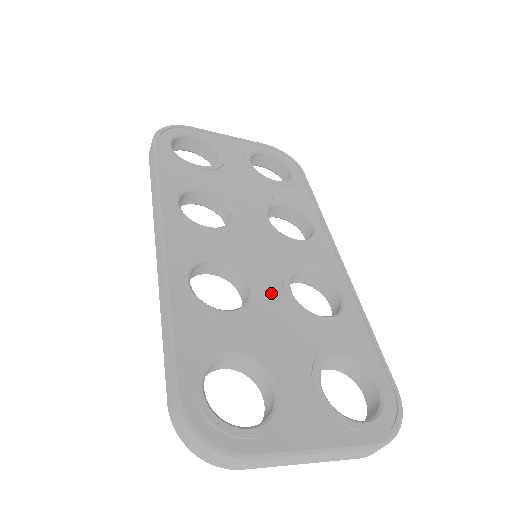
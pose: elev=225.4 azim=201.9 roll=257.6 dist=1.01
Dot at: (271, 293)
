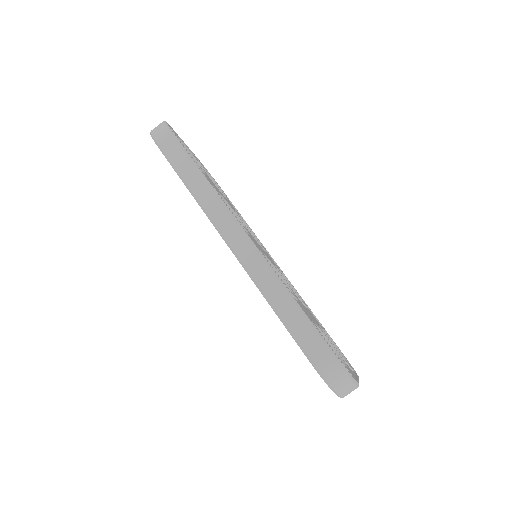
Dot at: occluded
